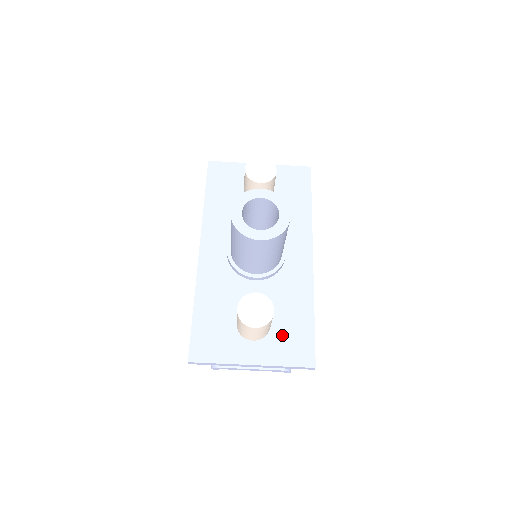
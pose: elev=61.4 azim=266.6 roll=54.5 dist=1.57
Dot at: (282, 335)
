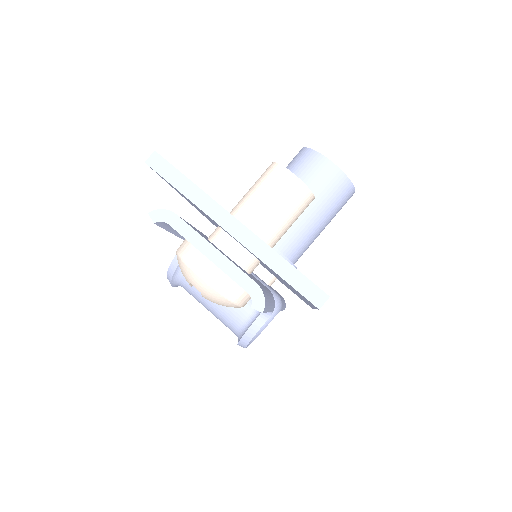
Dot at: occluded
